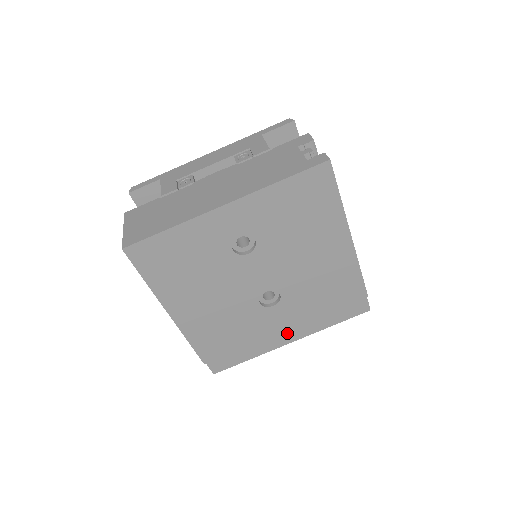
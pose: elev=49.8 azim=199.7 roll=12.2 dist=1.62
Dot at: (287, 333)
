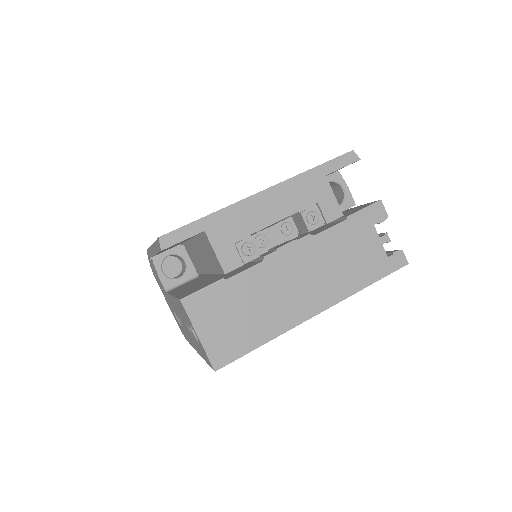
Dot at: occluded
